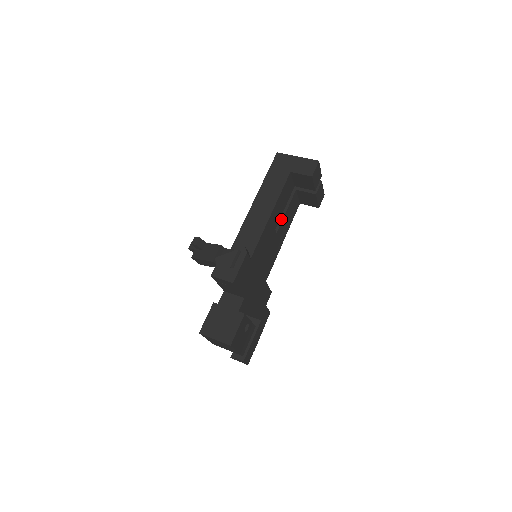
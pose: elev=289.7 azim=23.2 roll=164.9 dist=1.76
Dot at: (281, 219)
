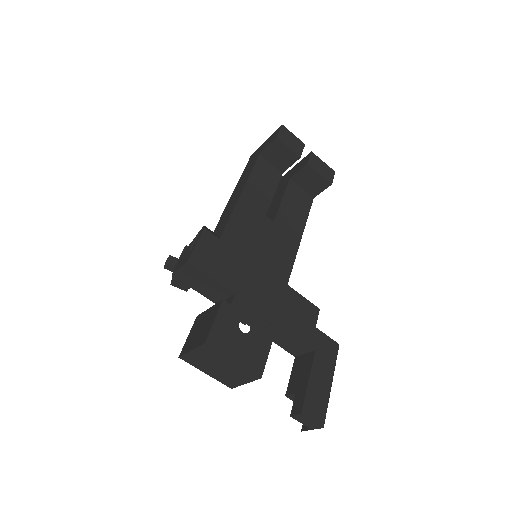
Dot at: (277, 208)
